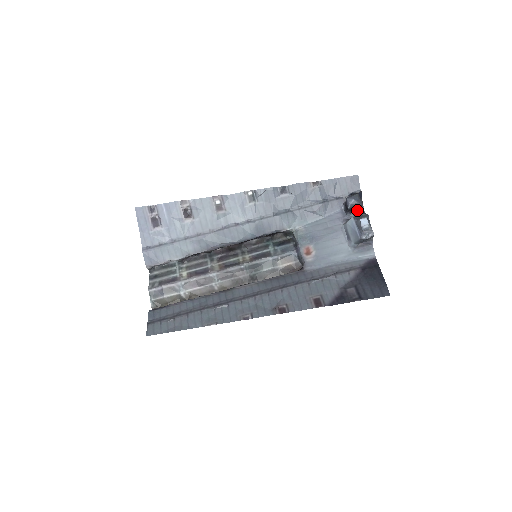
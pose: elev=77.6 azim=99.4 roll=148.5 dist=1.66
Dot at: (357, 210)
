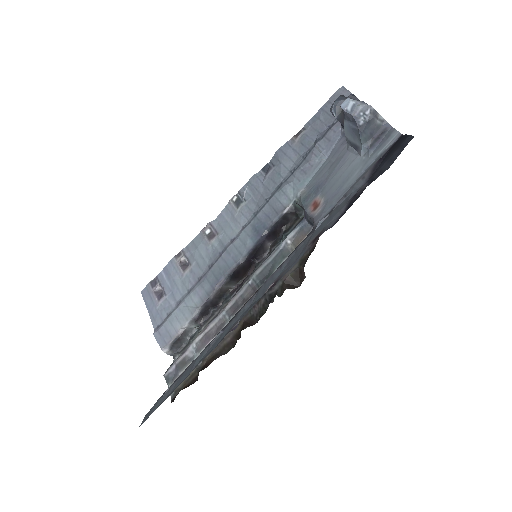
Dot at: occluded
